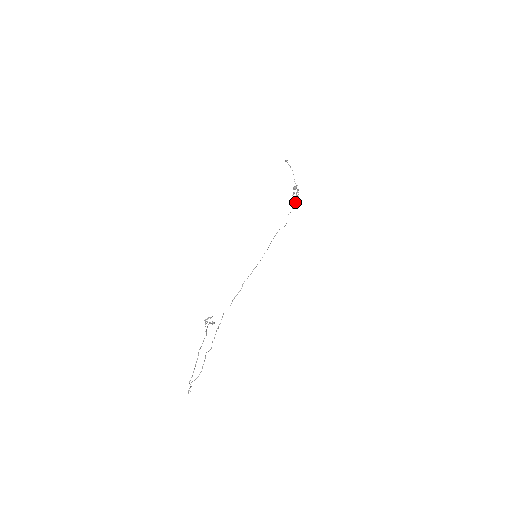
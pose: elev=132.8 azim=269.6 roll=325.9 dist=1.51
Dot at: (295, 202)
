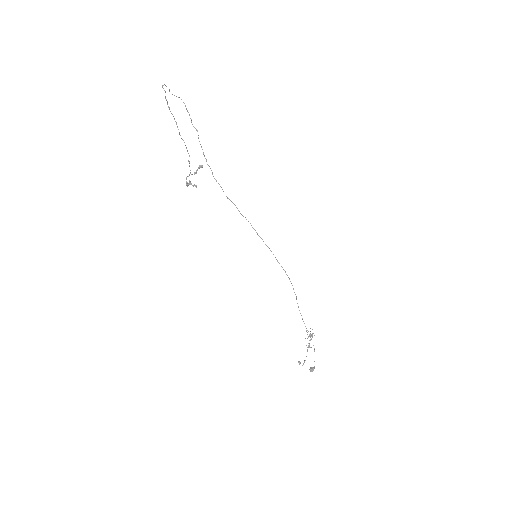
Dot at: (309, 335)
